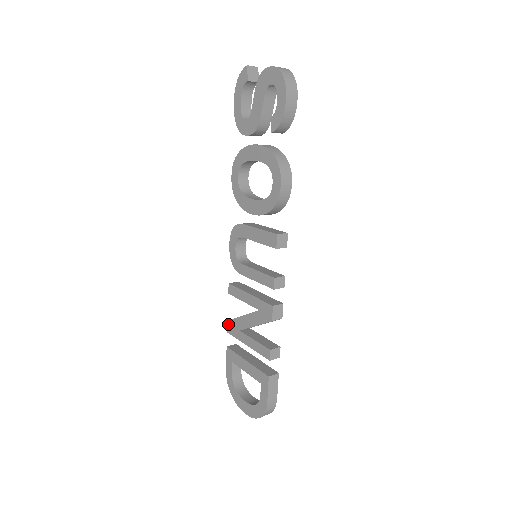
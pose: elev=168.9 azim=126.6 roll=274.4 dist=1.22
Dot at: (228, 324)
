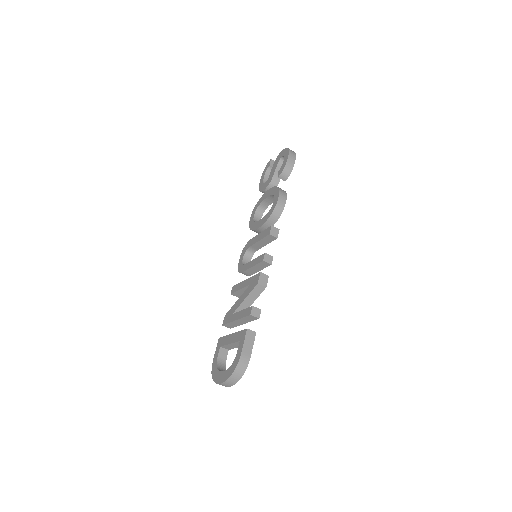
Dot at: (225, 317)
